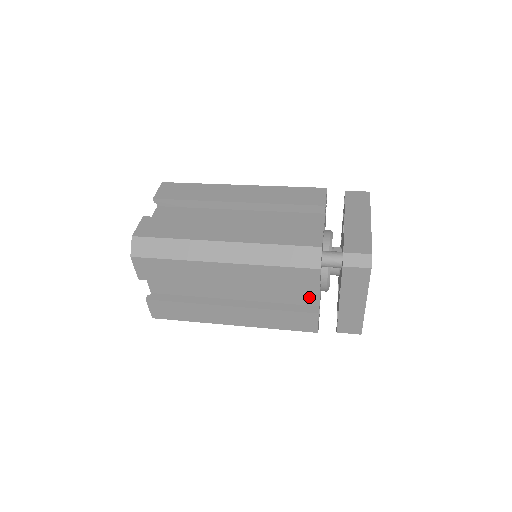
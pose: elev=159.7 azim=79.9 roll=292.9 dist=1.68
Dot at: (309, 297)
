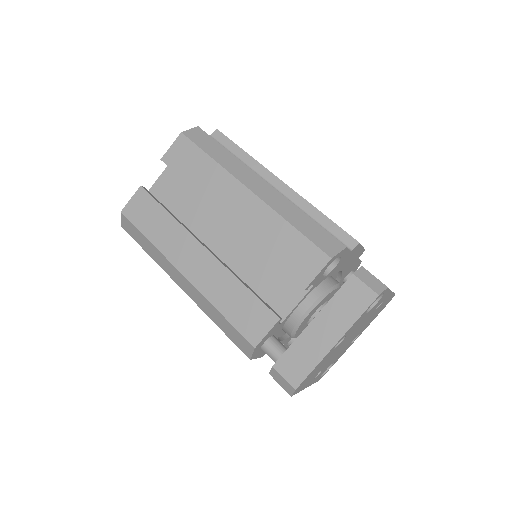
Dot at: occluded
